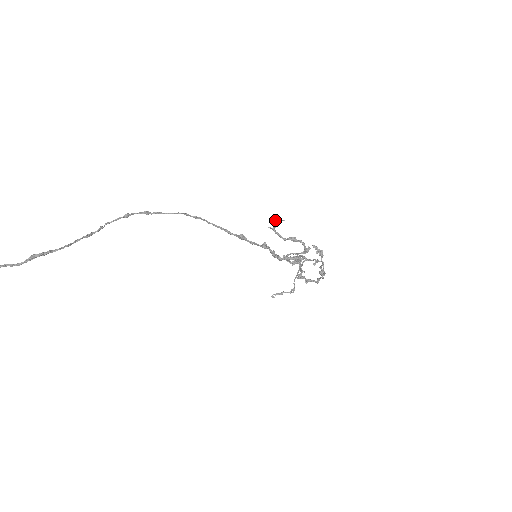
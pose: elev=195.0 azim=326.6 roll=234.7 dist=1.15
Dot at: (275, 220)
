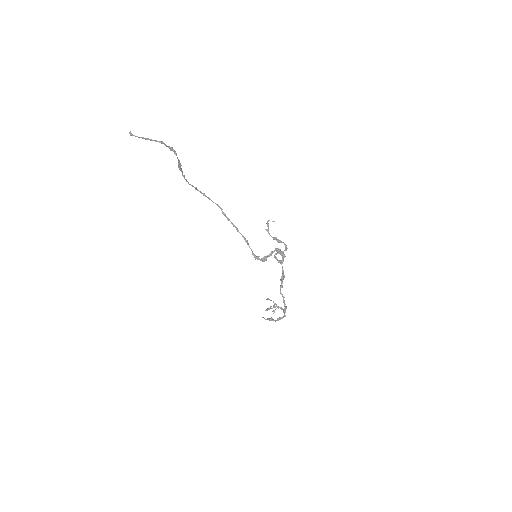
Dot at: occluded
